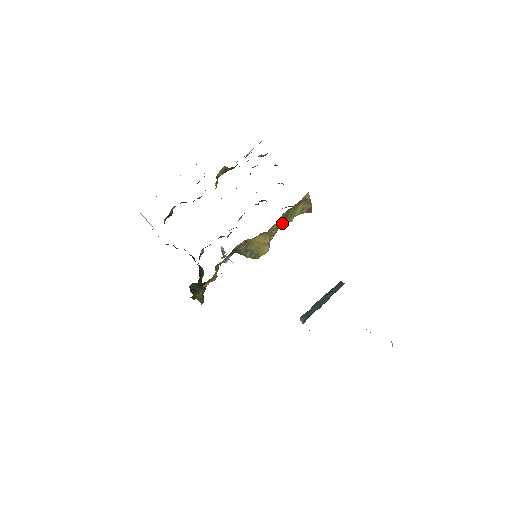
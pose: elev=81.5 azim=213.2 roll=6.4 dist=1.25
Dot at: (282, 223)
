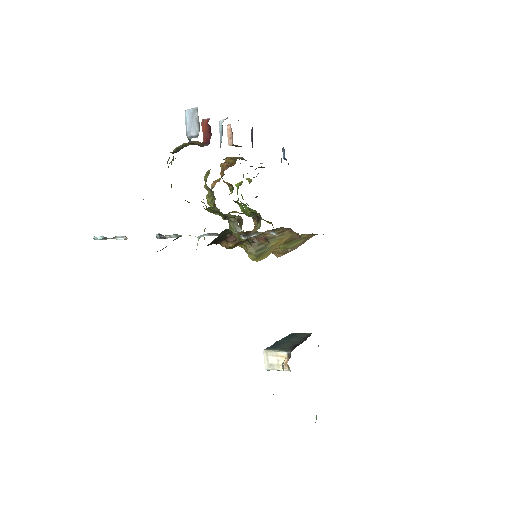
Dot at: occluded
